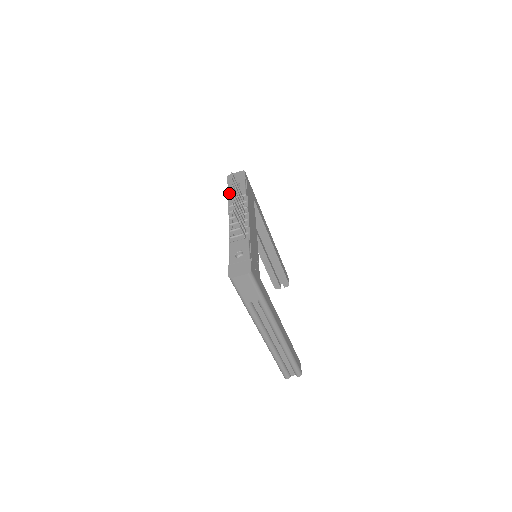
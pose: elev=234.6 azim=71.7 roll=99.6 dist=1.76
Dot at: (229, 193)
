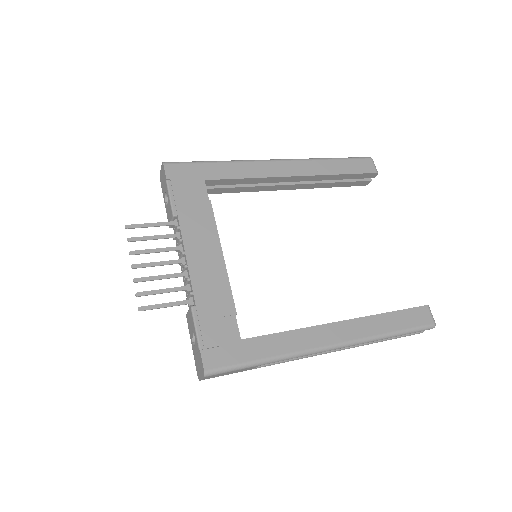
Dot at: occluded
